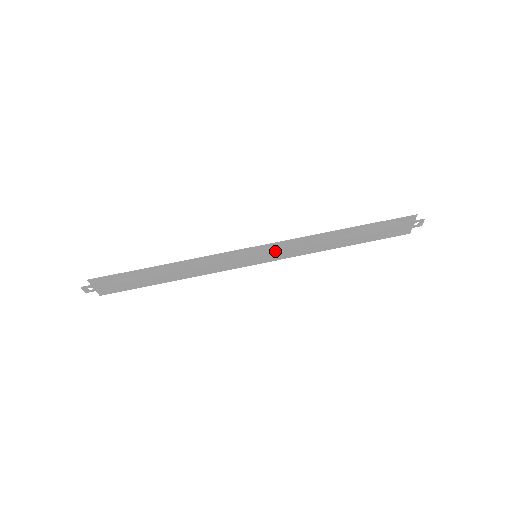
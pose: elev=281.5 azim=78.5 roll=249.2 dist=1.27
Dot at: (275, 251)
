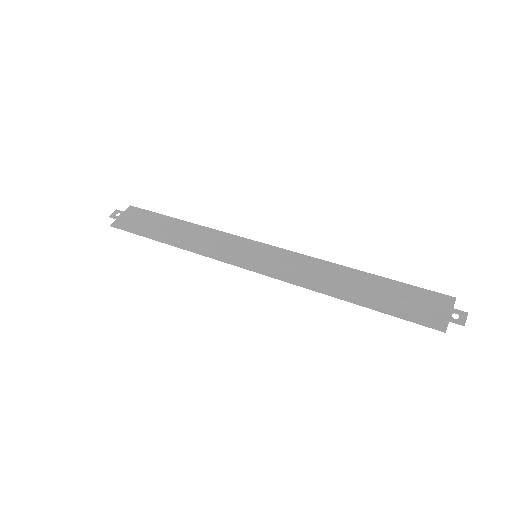
Dot at: (277, 260)
